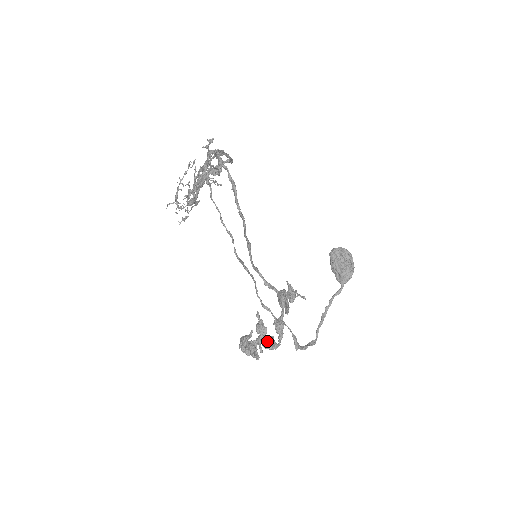
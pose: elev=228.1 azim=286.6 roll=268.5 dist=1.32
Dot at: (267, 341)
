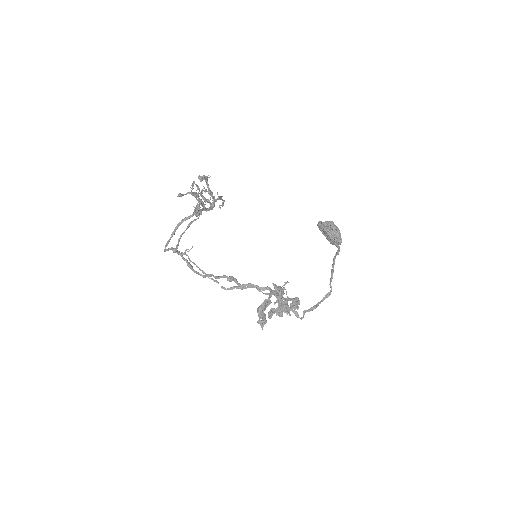
Dot at: (290, 305)
